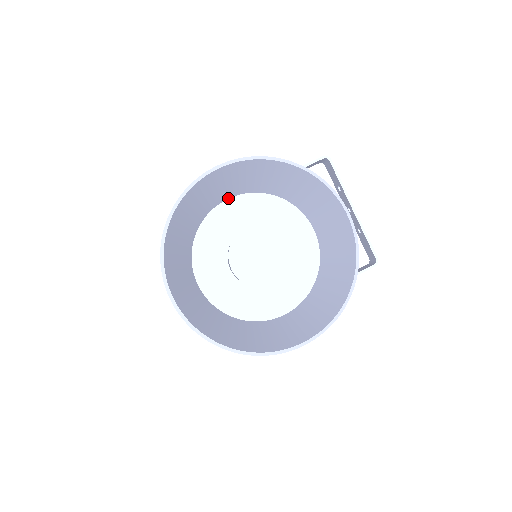
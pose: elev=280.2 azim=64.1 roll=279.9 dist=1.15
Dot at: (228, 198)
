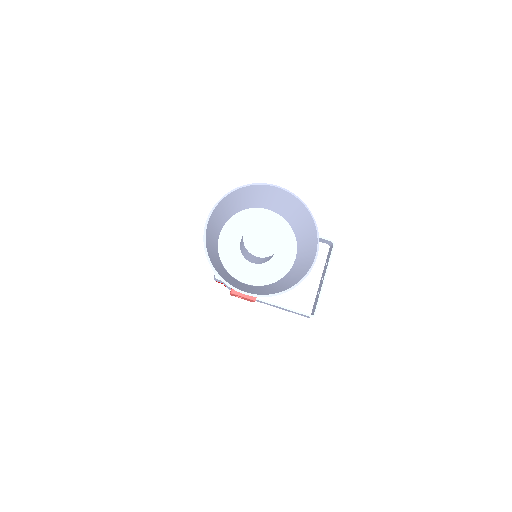
Dot at: occluded
